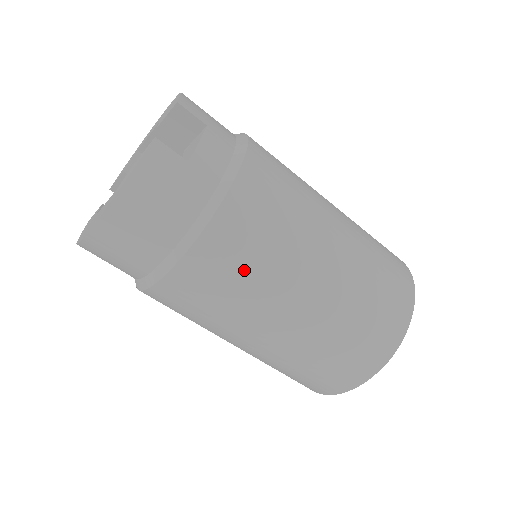
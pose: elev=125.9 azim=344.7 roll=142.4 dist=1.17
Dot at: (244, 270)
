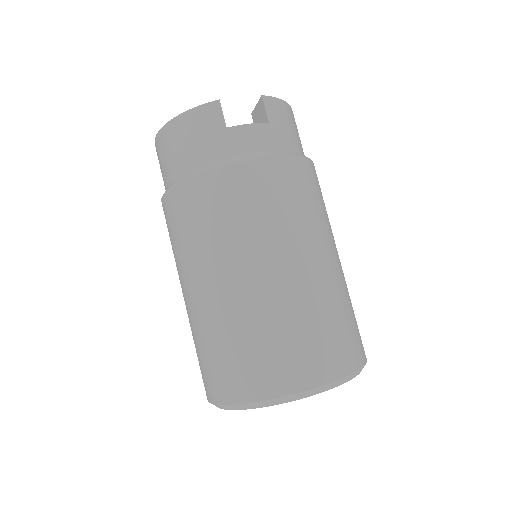
Dot at: (201, 223)
